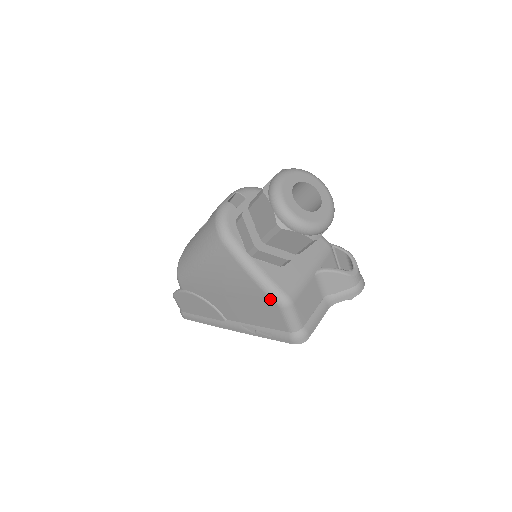
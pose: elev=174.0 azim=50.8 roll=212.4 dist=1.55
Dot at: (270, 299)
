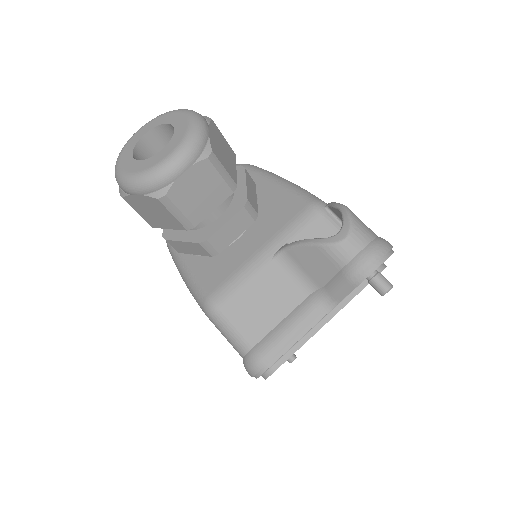
Dot at: occluded
